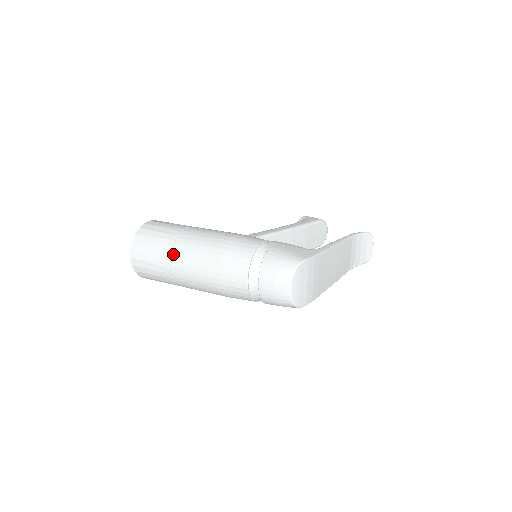
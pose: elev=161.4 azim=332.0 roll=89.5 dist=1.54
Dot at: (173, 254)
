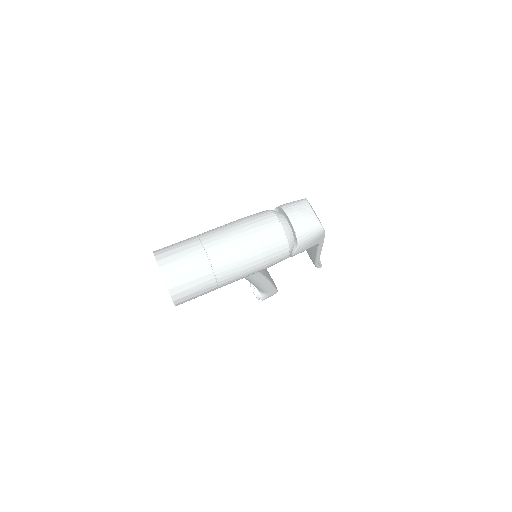
Dot at: (204, 240)
